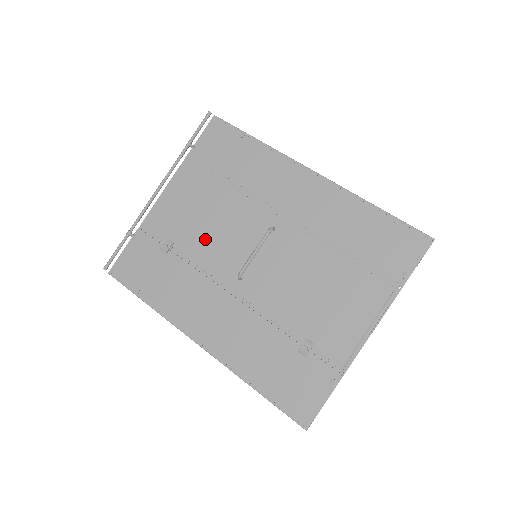
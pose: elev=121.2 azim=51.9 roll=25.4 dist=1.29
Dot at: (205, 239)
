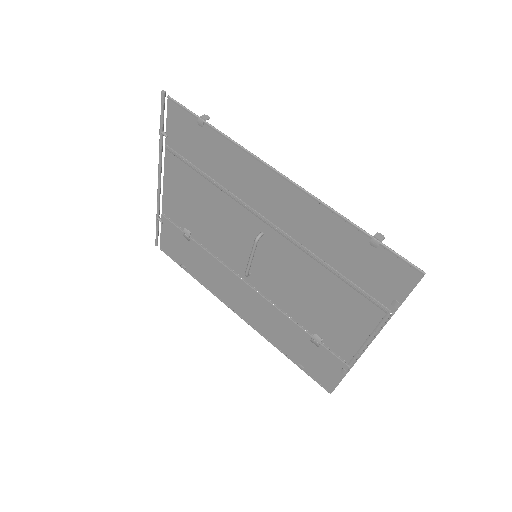
Dot at: (212, 233)
